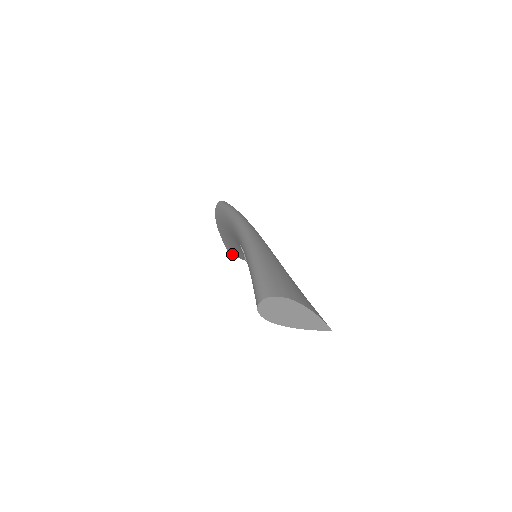
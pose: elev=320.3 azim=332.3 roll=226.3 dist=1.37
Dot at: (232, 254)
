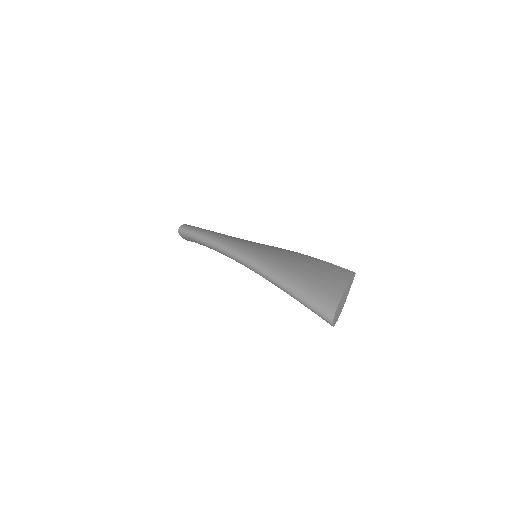
Dot at: occluded
